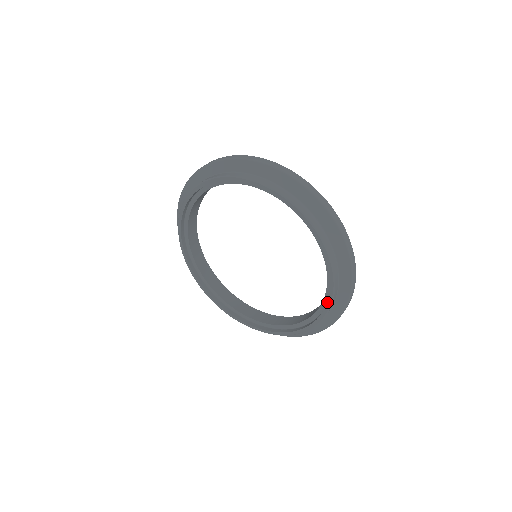
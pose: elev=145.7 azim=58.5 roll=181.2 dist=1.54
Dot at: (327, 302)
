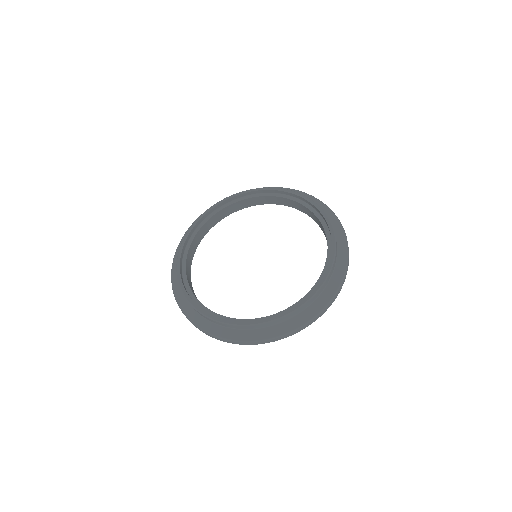
Dot at: (330, 259)
